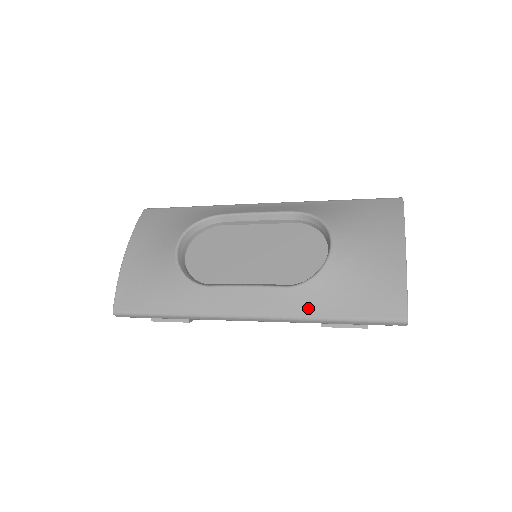
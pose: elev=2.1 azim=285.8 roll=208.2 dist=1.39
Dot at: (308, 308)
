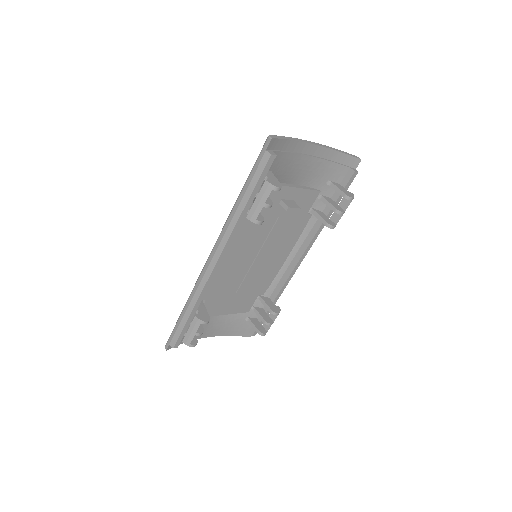
Dot at: occluded
